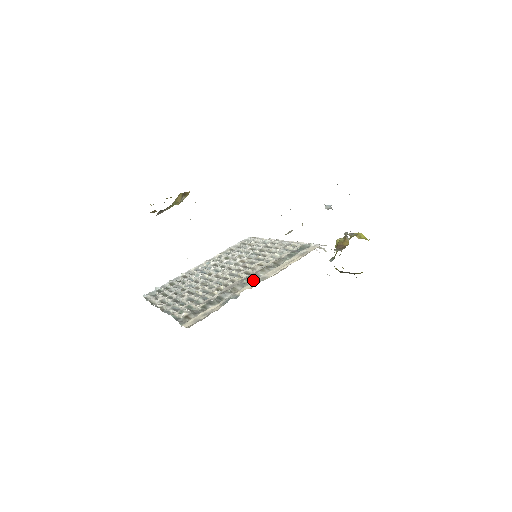
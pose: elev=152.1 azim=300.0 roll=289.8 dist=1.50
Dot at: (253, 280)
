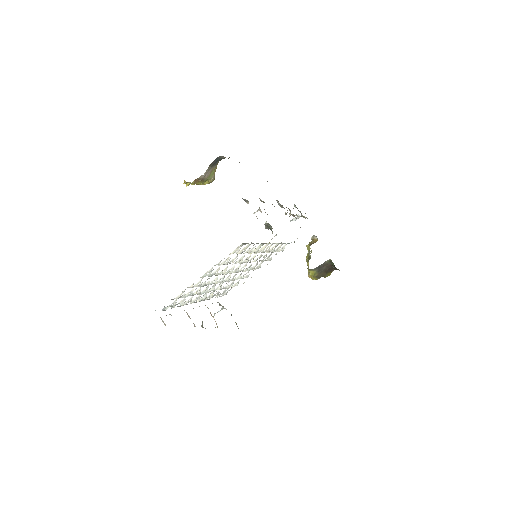
Dot at: occluded
